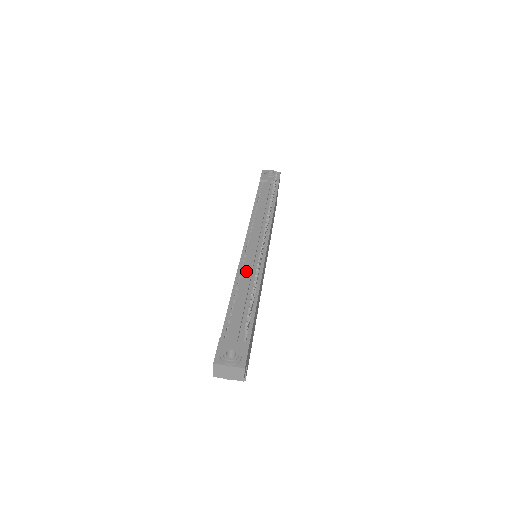
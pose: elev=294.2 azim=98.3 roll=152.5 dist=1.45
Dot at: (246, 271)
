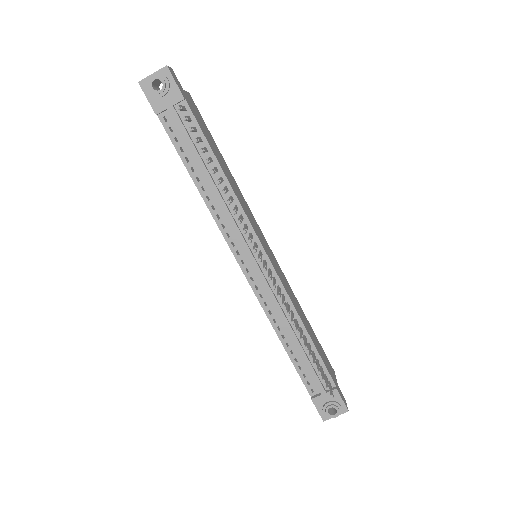
Dot at: (274, 309)
